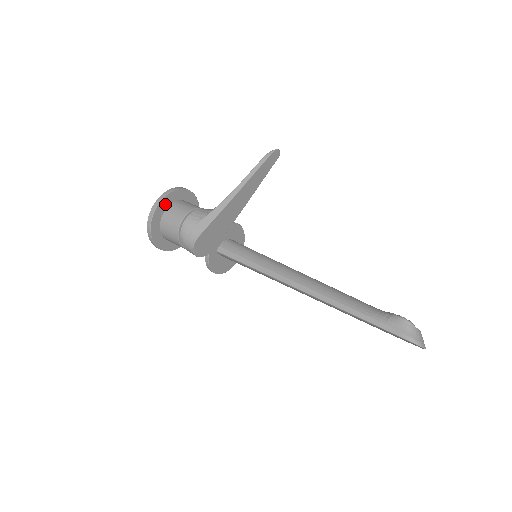
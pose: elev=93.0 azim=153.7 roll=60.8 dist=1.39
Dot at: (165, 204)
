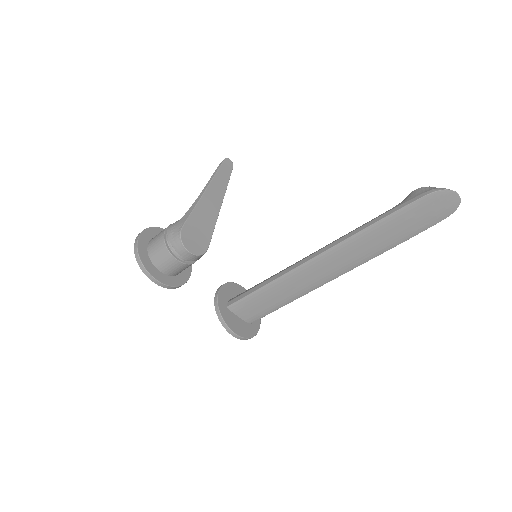
Dot at: (148, 236)
